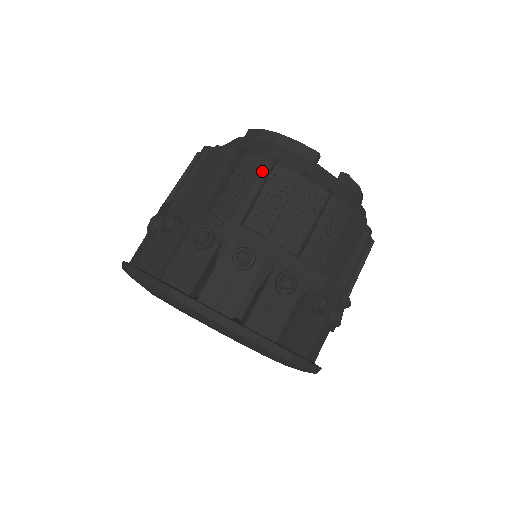
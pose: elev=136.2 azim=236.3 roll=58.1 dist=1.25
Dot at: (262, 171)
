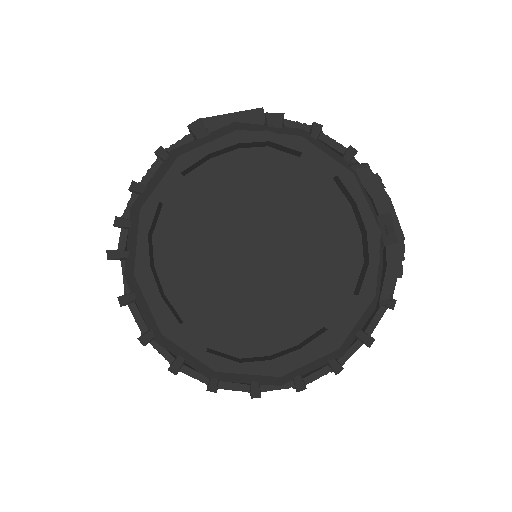
Dot at: occluded
